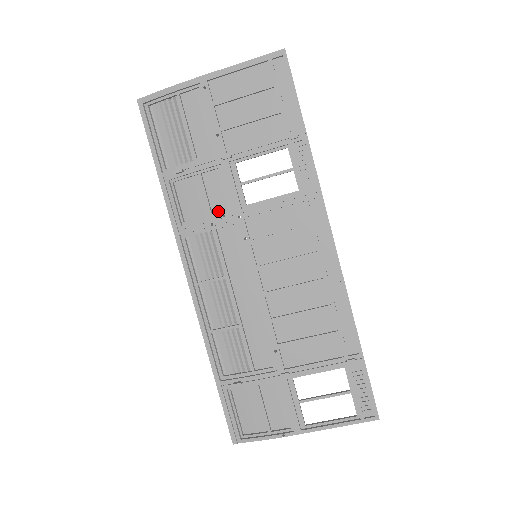
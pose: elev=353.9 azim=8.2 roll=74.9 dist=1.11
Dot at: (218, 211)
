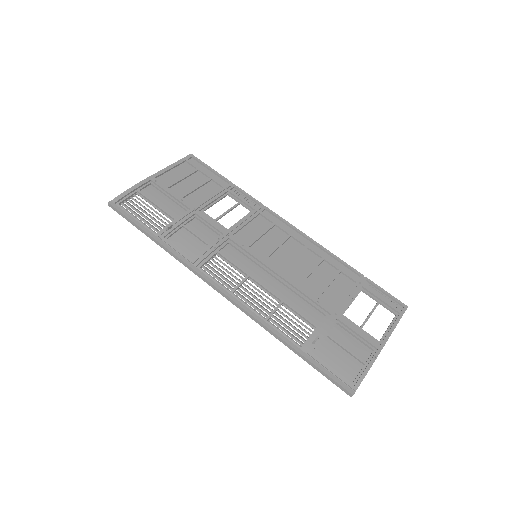
Dot at: (211, 241)
